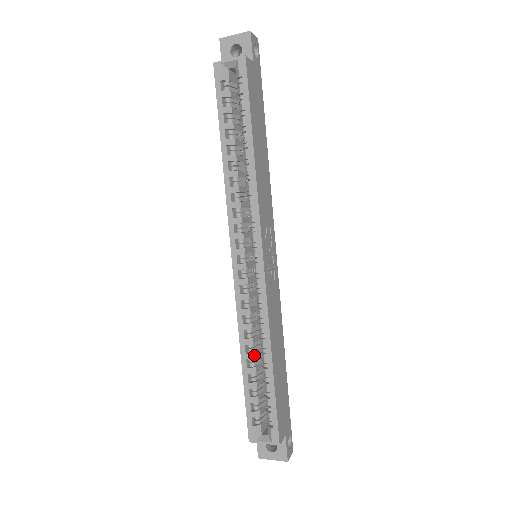
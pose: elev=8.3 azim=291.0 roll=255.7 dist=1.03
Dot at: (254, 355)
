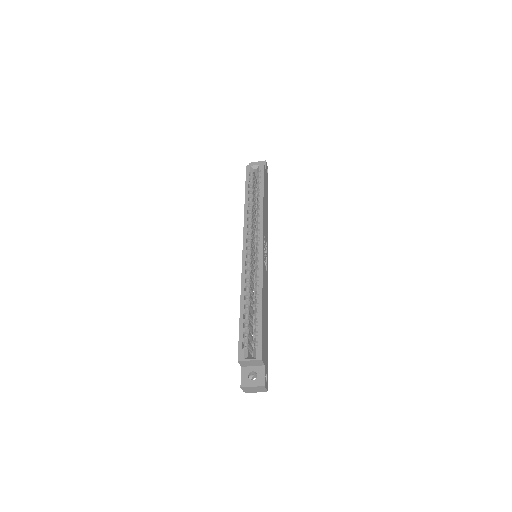
Dot at: (249, 303)
